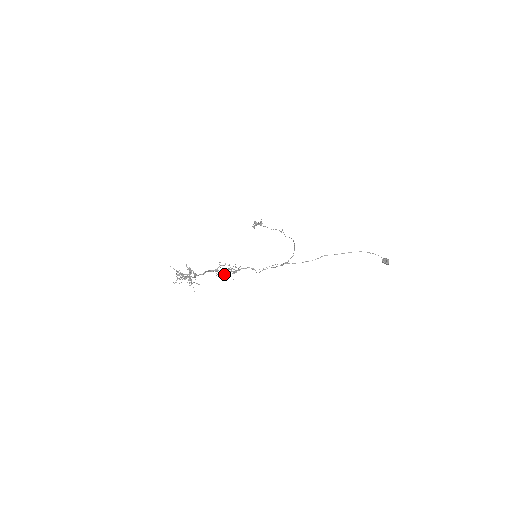
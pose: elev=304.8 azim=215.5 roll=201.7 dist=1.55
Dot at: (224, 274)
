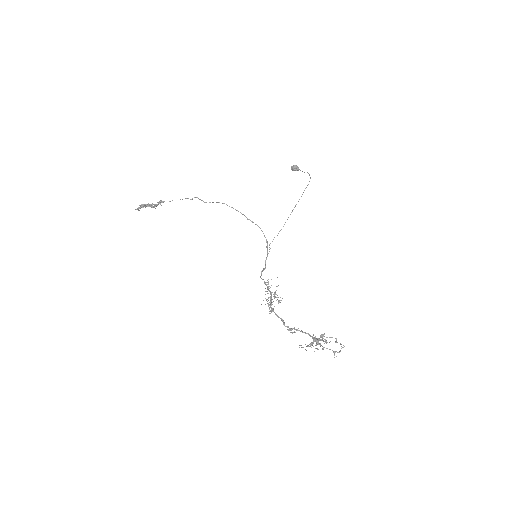
Dot at: (279, 301)
